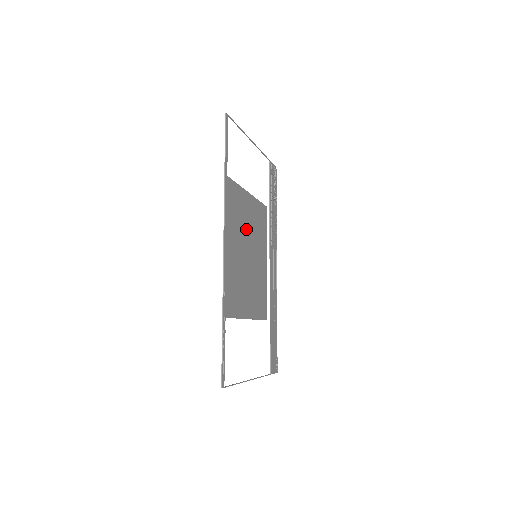
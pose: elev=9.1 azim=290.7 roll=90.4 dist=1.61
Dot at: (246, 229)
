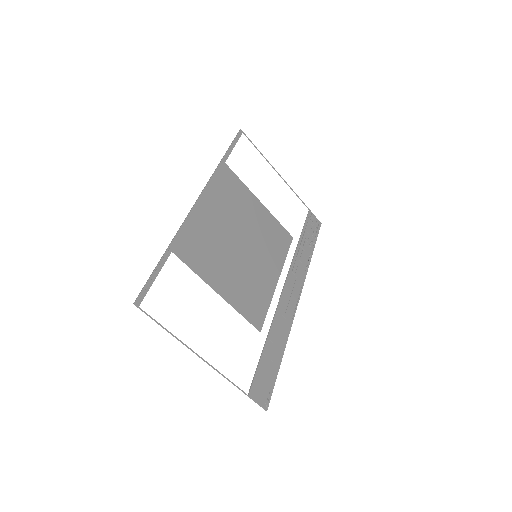
Dot at: (244, 221)
